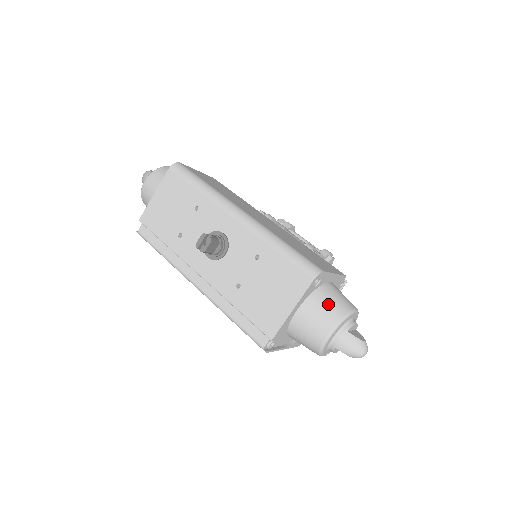
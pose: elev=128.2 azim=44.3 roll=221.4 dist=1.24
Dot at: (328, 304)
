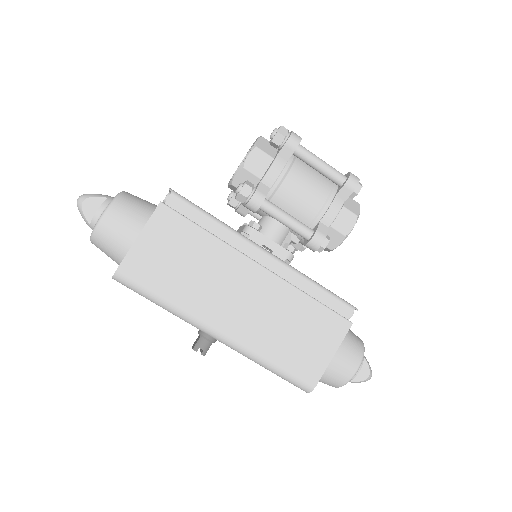
Dot at: (327, 380)
